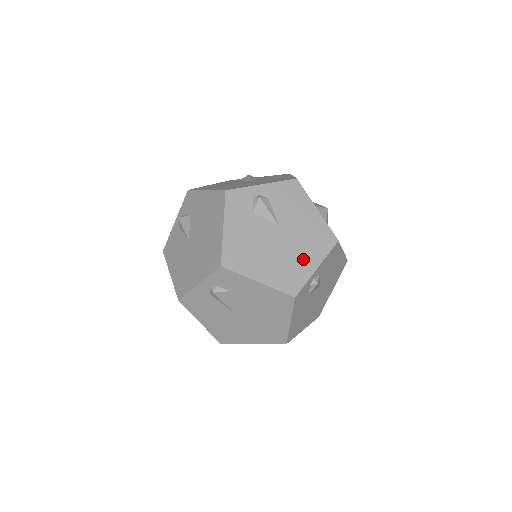
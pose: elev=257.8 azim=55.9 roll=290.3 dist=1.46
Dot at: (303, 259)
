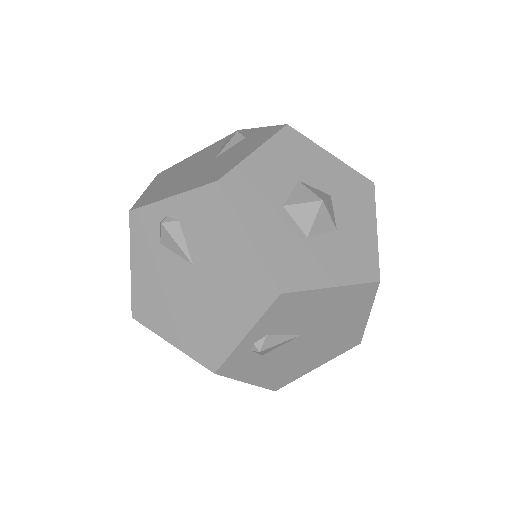
Dot at: (225, 319)
